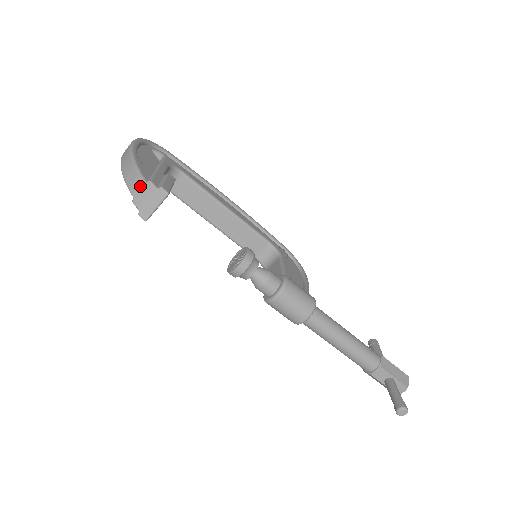
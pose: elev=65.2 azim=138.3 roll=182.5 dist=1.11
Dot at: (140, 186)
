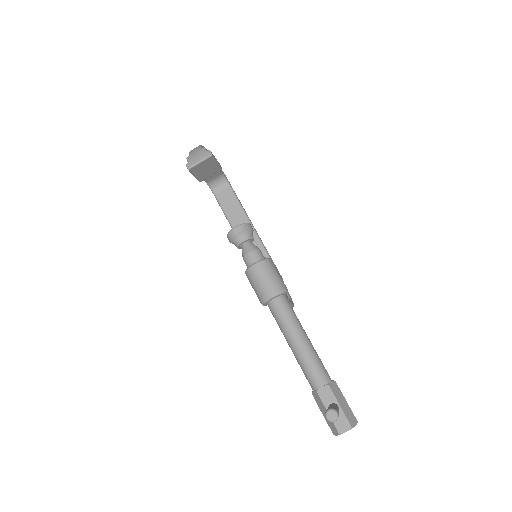
Dot at: (197, 150)
